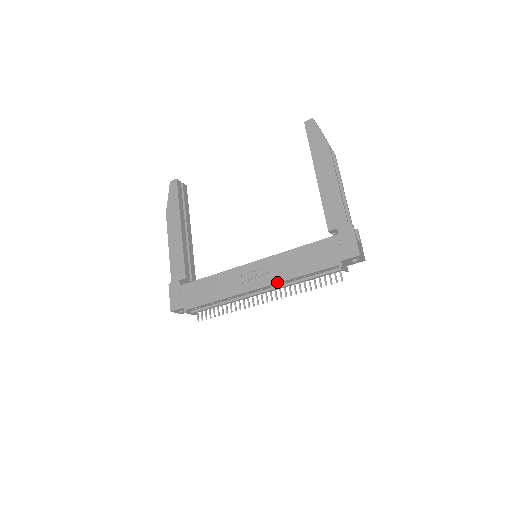
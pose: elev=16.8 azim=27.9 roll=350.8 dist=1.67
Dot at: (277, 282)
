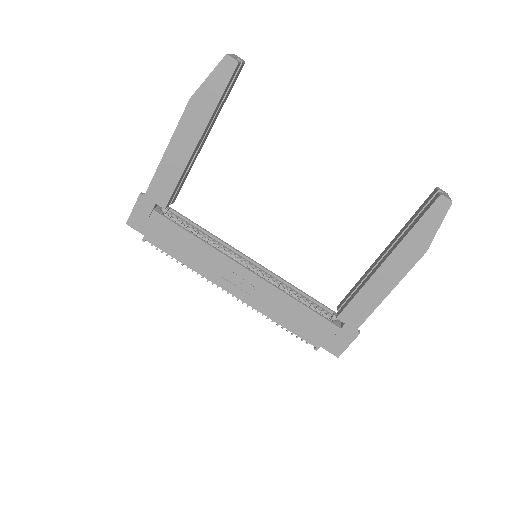
Dot at: (255, 308)
